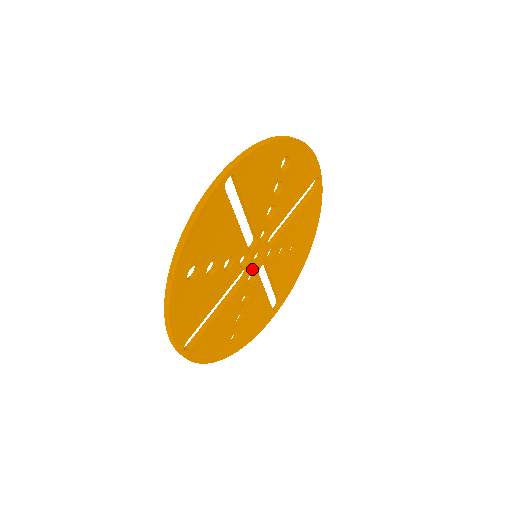
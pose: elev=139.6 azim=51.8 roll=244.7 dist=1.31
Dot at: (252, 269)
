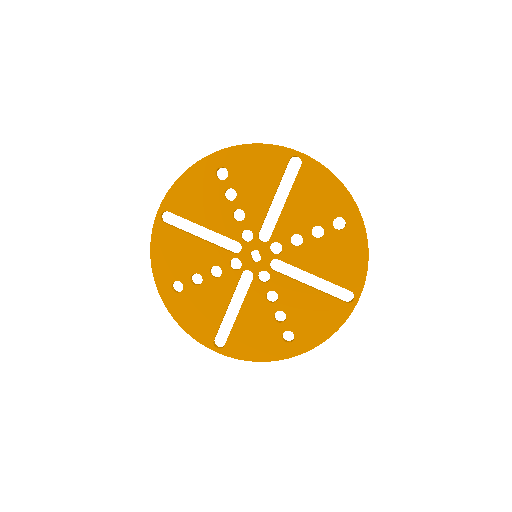
Dot at: (244, 257)
